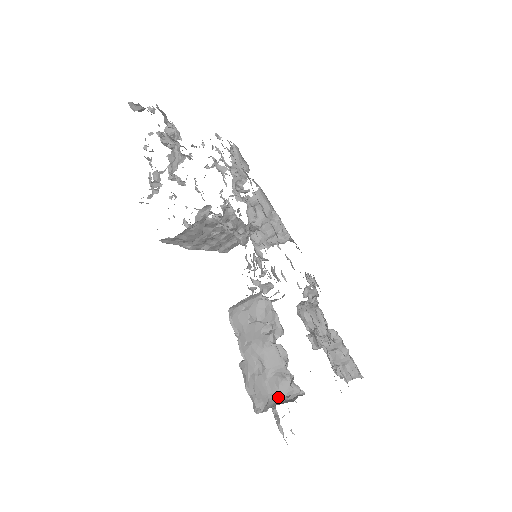
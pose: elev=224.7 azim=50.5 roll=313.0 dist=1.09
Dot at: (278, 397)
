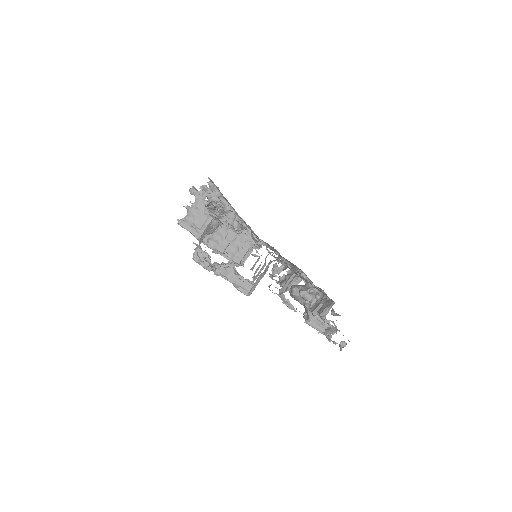
Dot at: occluded
